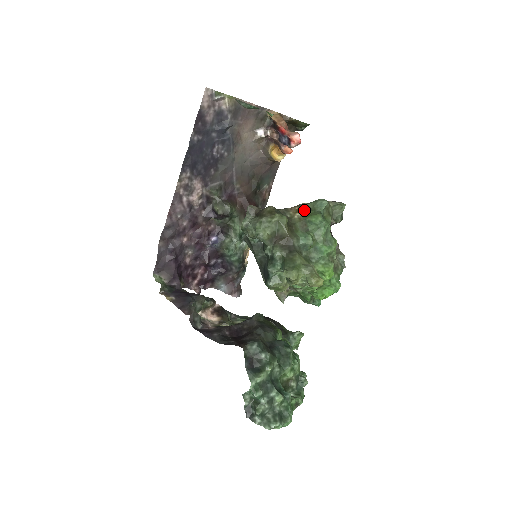
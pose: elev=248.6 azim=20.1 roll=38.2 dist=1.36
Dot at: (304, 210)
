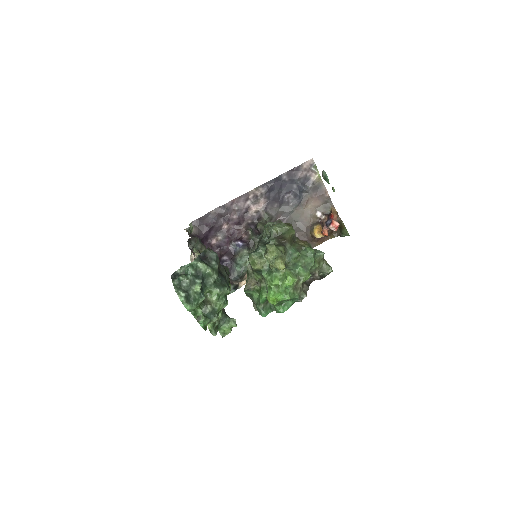
Dot at: (307, 245)
